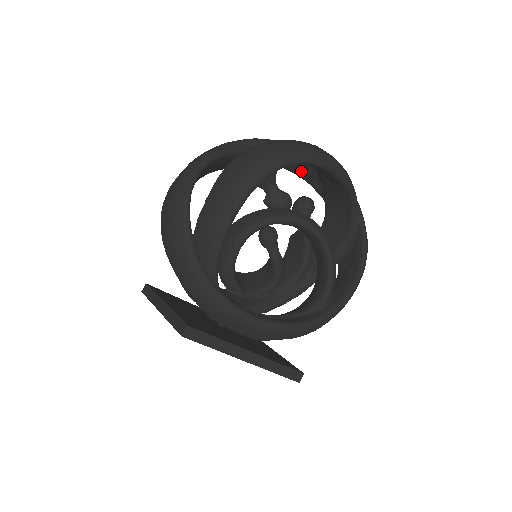
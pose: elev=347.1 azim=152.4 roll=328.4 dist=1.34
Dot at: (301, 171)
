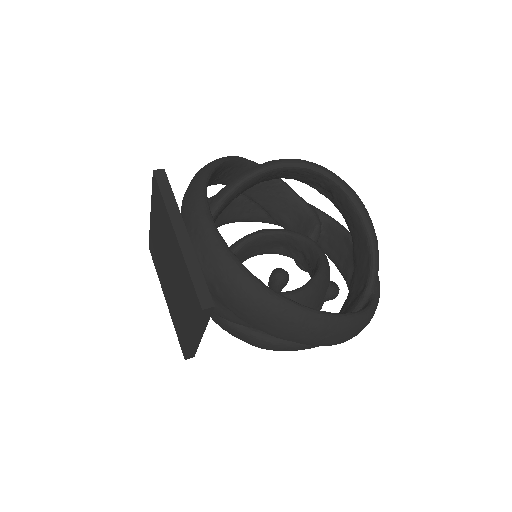
Dot at: (341, 257)
